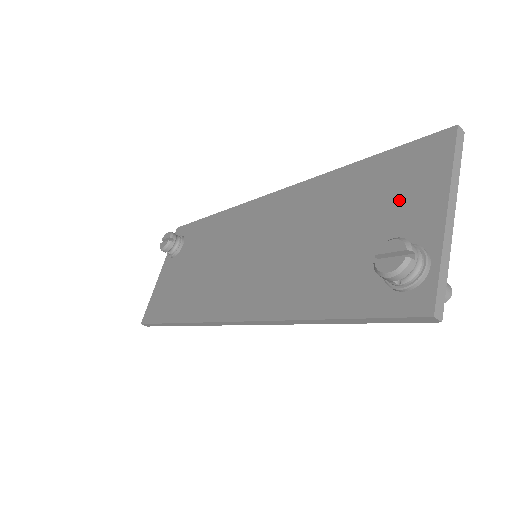
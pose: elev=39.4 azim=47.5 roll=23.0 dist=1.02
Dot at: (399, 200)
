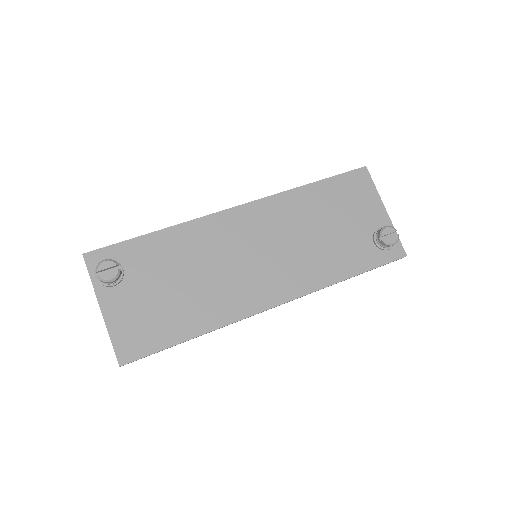
Dot at: (358, 206)
